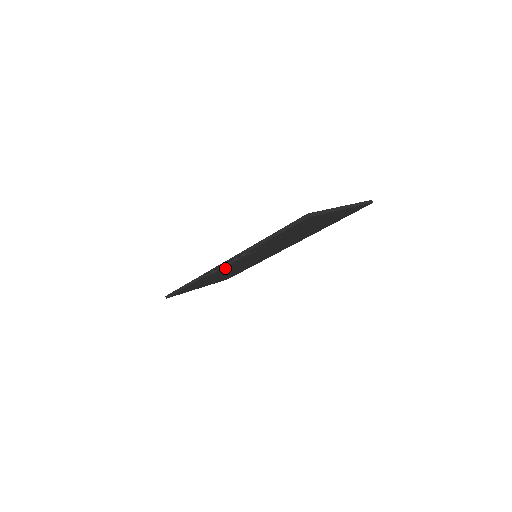
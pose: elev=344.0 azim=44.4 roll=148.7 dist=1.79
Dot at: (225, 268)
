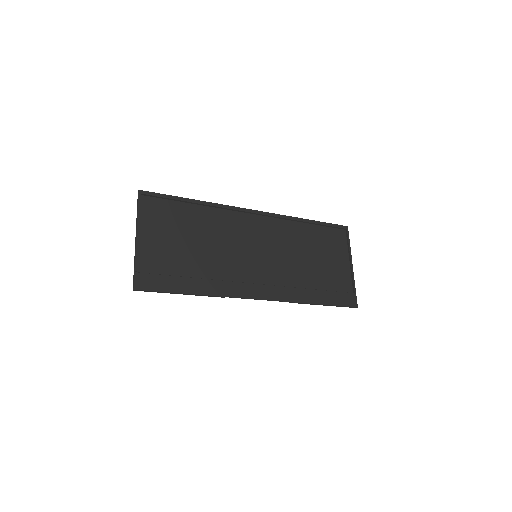
Dot at: (239, 282)
